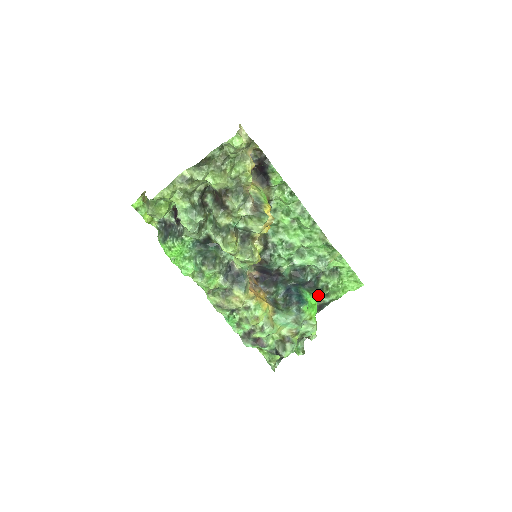
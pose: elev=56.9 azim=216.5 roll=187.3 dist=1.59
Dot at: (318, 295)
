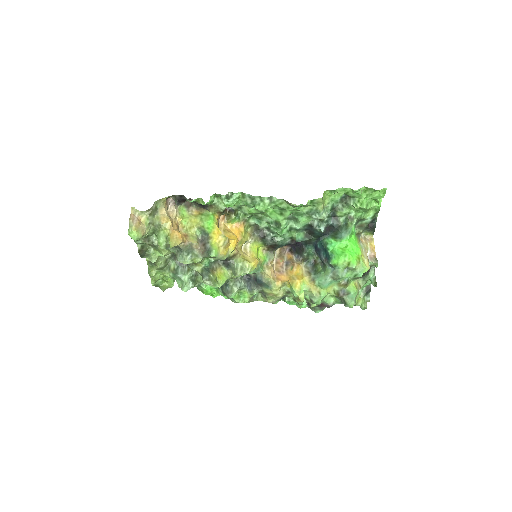
Dot at: (344, 235)
